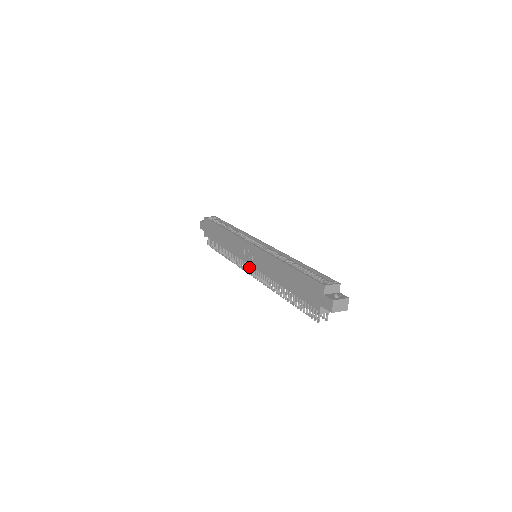
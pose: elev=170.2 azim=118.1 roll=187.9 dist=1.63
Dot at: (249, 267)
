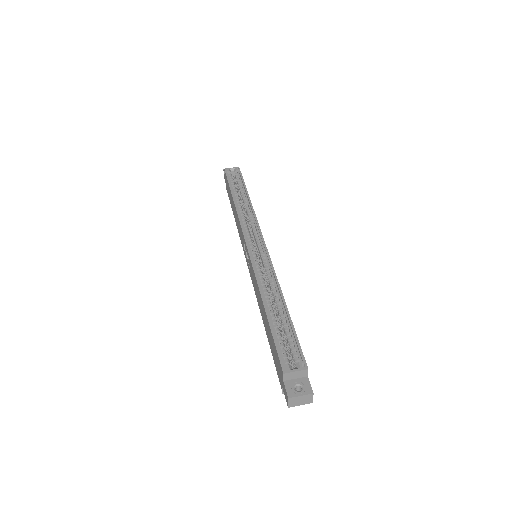
Dot at: occluded
